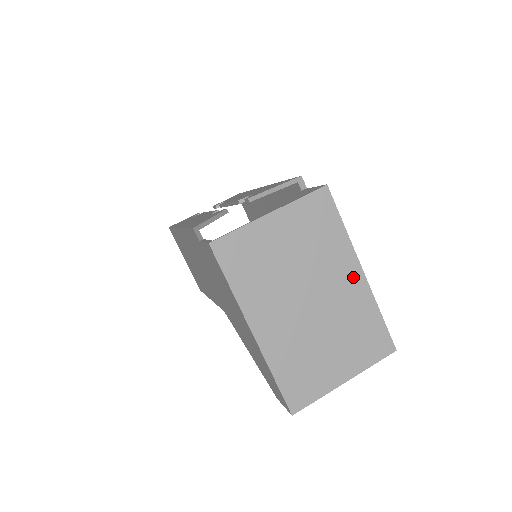
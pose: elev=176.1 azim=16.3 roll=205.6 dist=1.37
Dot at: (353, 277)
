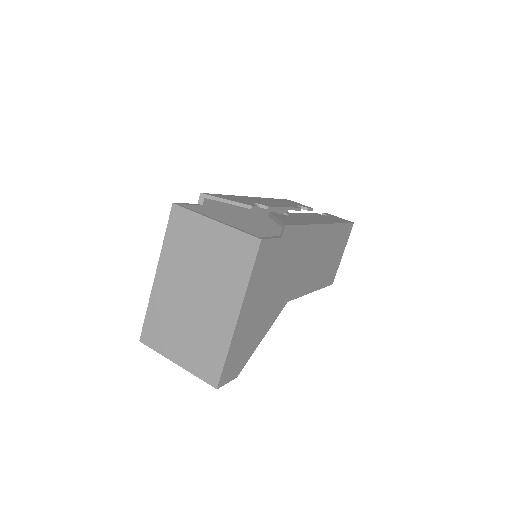
Dot at: (229, 313)
